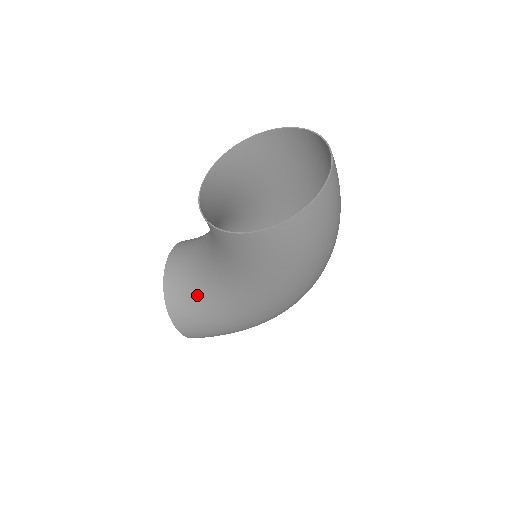
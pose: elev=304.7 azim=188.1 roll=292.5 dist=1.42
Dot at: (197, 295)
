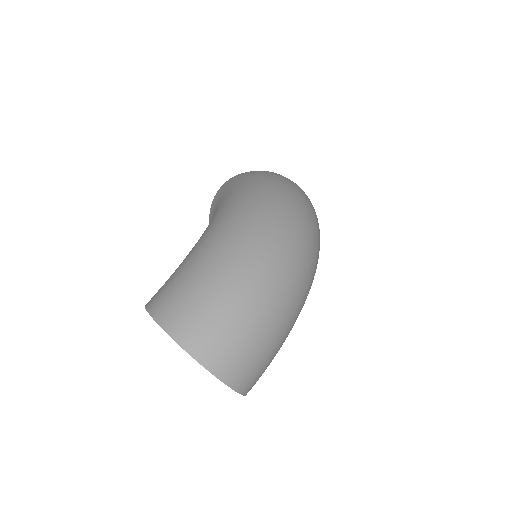
Dot at: occluded
